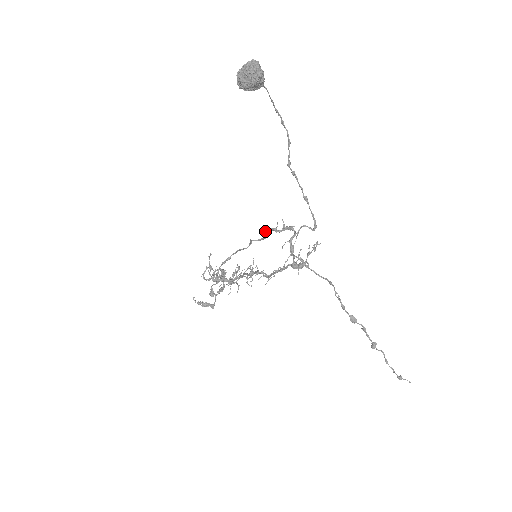
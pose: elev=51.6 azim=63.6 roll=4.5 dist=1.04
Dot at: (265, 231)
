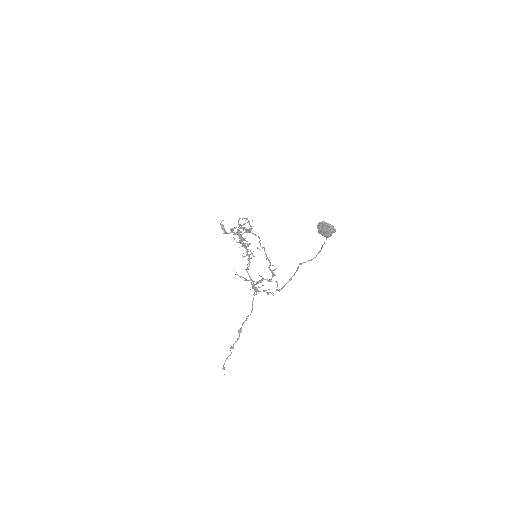
Dot at: occluded
